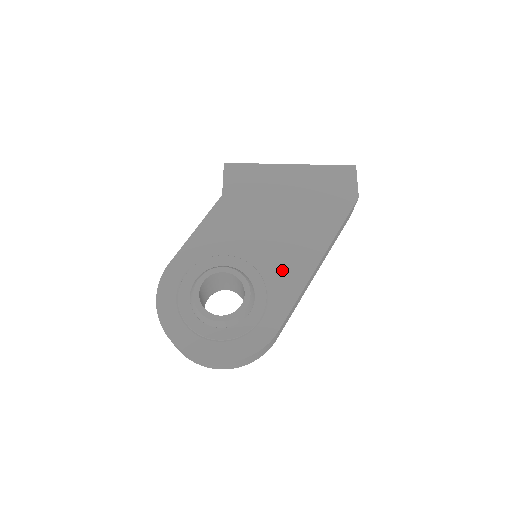
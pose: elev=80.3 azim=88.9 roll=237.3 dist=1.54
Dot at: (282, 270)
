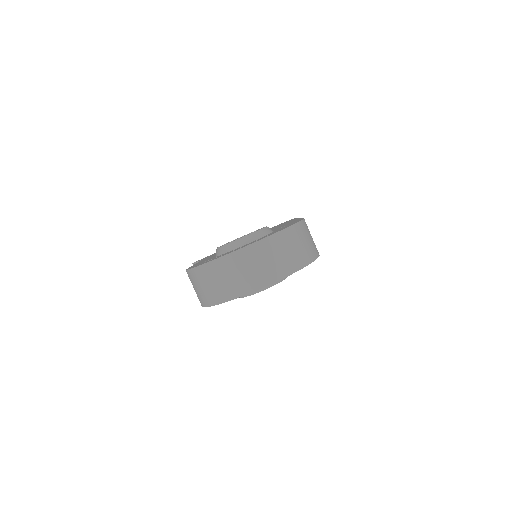
Dot at: occluded
